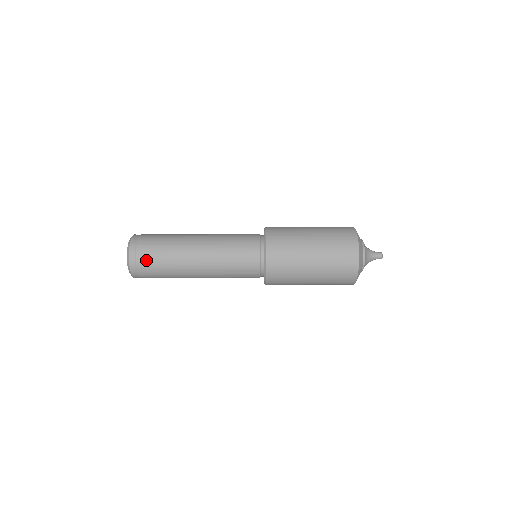
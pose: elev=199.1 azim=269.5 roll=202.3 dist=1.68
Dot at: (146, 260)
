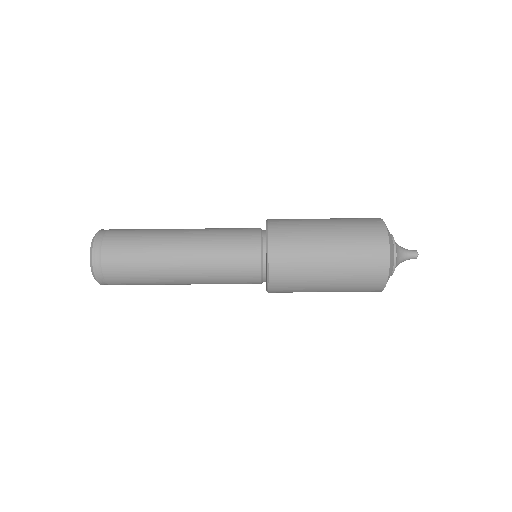
Dot at: (116, 238)
